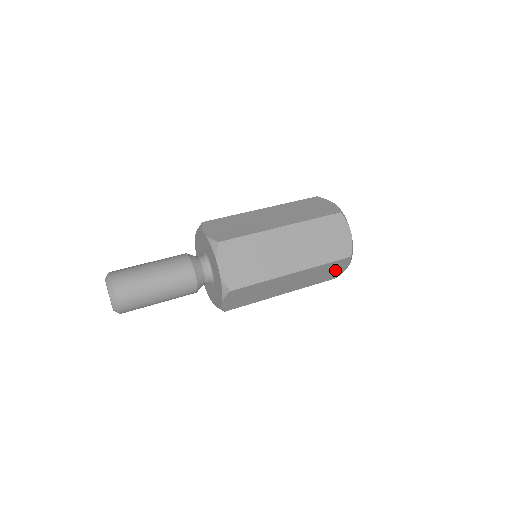
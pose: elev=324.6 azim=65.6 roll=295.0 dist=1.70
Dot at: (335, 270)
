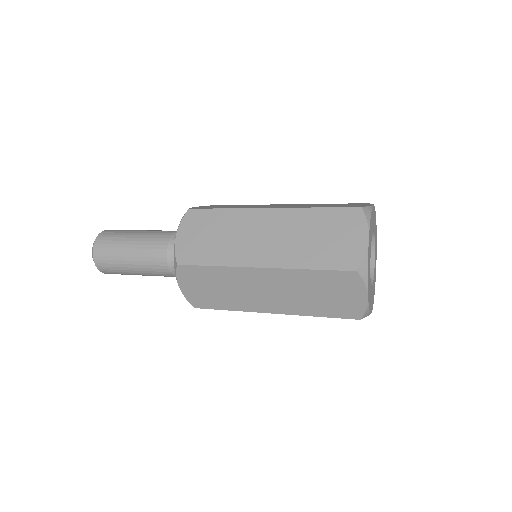
Dot at: (344, 239)
